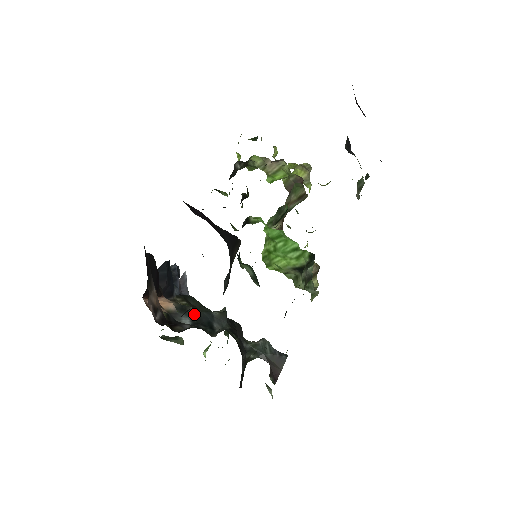
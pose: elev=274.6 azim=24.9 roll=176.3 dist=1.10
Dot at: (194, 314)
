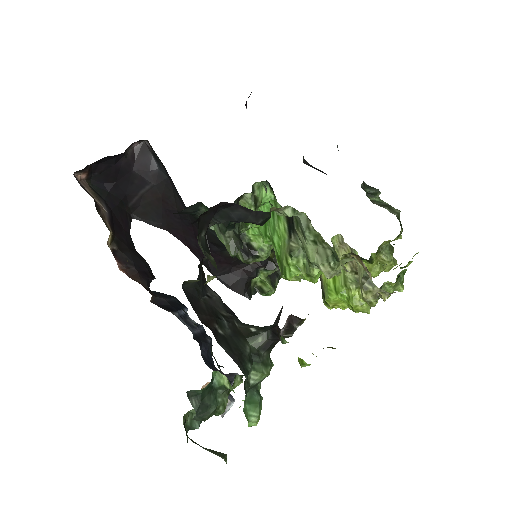
Dot at: occluded
